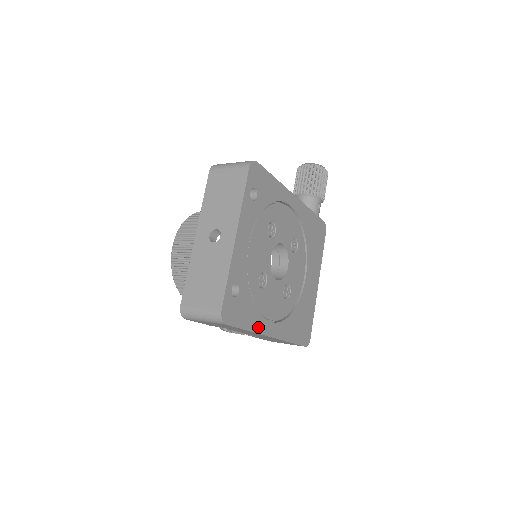
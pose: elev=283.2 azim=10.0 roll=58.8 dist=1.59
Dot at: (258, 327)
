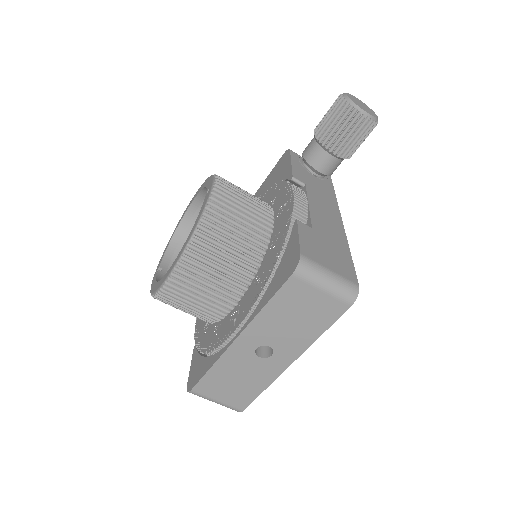
Dot at: occluded
